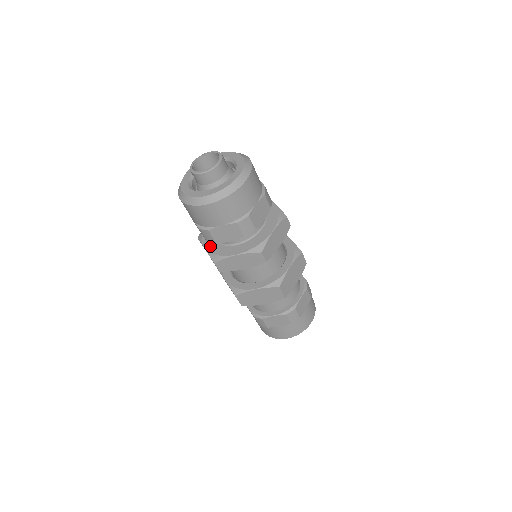
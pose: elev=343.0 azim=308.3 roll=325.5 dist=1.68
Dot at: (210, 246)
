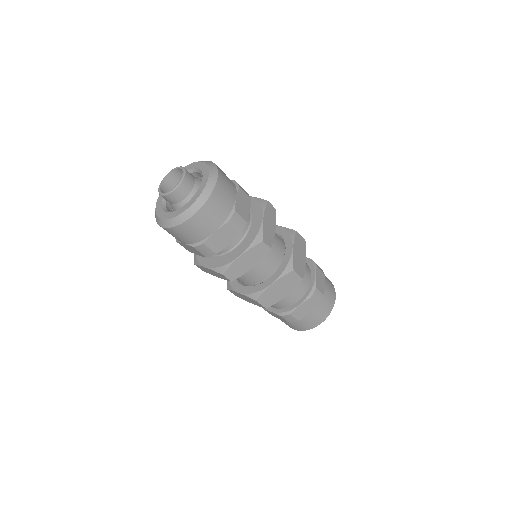
Dot at: (210, 263)
